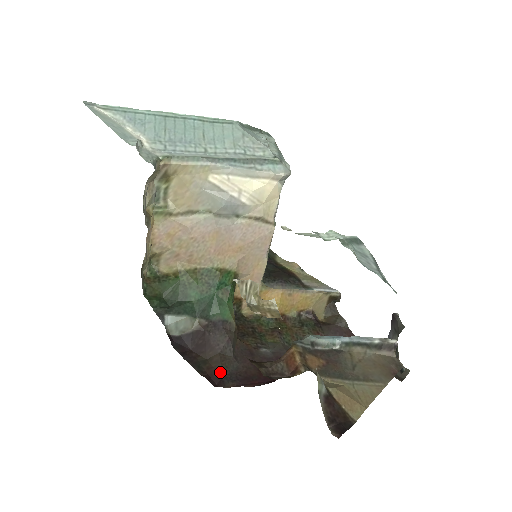
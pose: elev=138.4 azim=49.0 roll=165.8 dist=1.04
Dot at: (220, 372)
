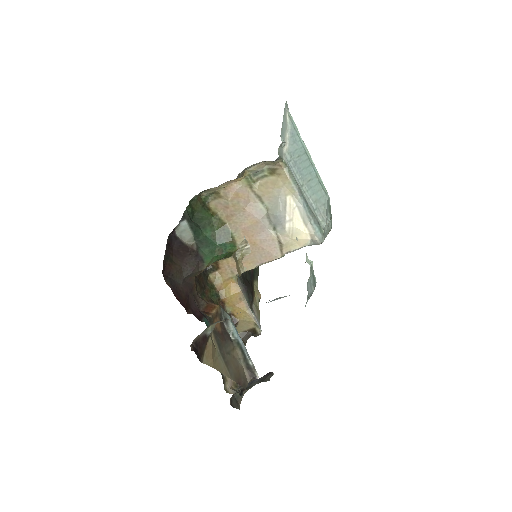
Dot at: (171, 273)
